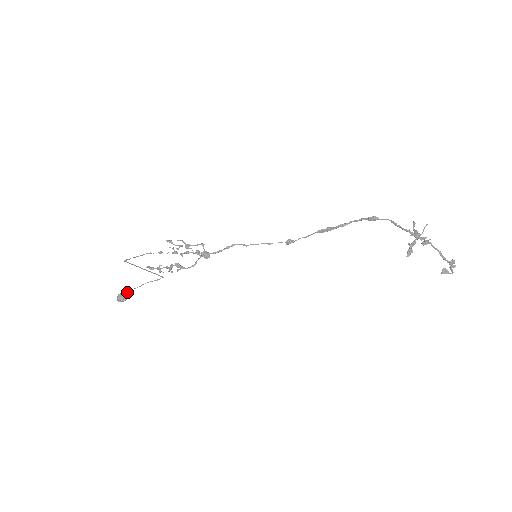
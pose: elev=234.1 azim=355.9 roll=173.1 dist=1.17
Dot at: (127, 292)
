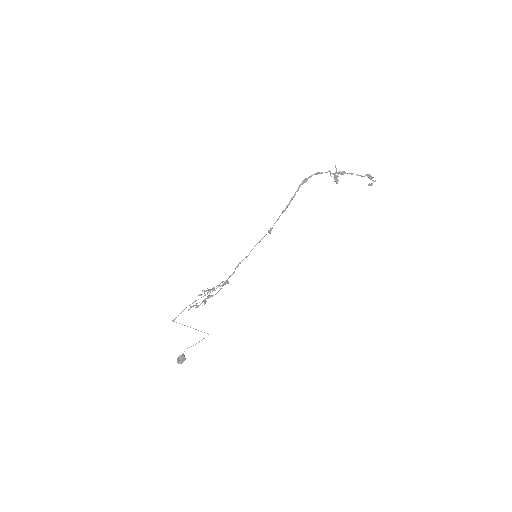
Dot at: (184, 355)
